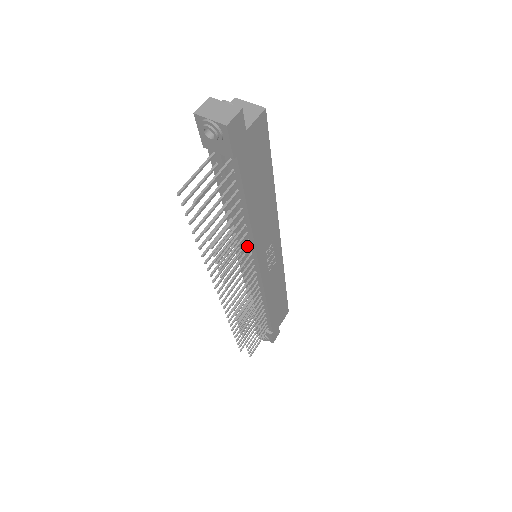
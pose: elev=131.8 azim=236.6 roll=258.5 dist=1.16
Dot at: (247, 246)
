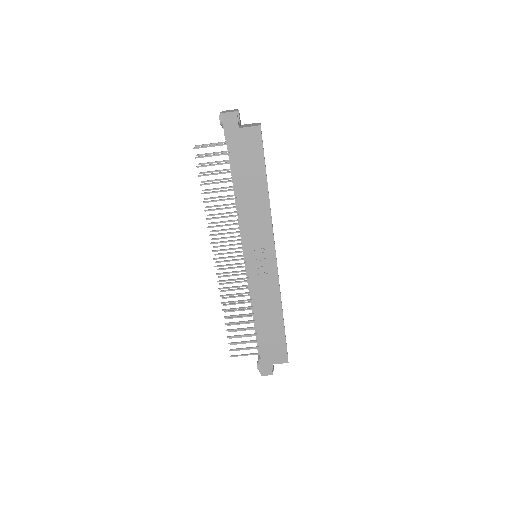
Dot at: occluded
